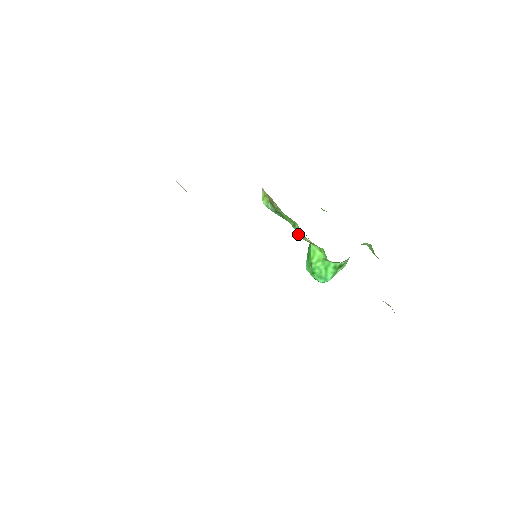
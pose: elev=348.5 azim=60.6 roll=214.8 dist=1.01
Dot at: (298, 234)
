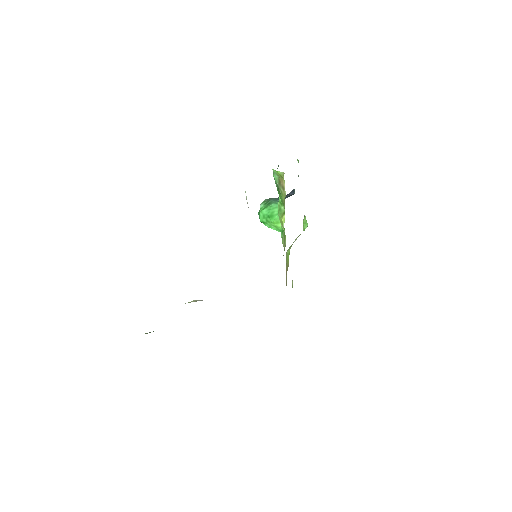
Dot at: (279, 210)
